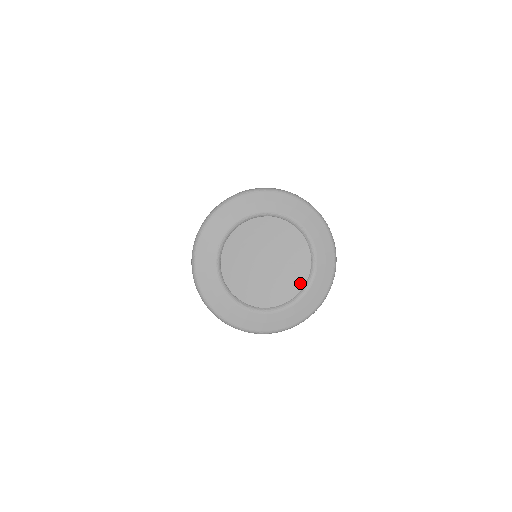
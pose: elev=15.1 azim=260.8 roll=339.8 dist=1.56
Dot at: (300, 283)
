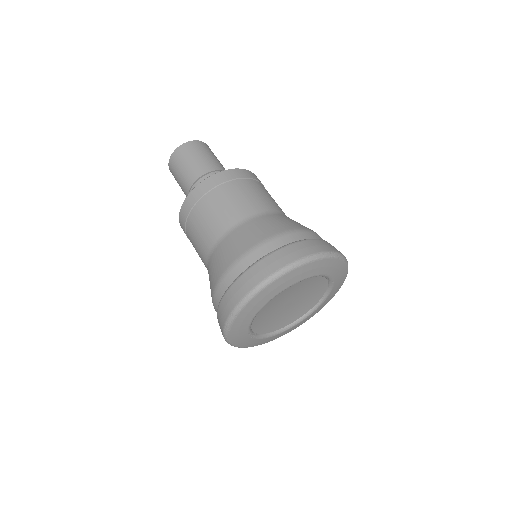
Dot at: (285, 324)
